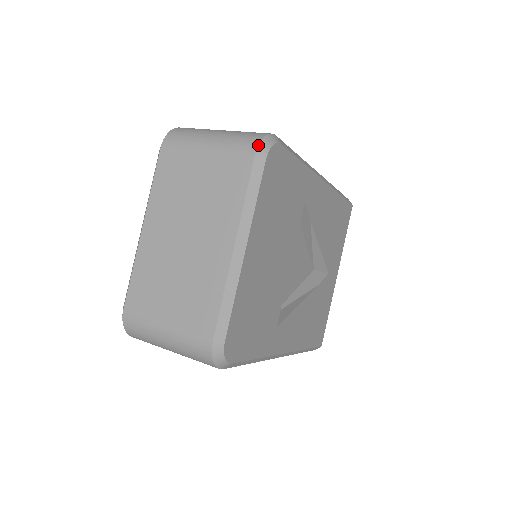
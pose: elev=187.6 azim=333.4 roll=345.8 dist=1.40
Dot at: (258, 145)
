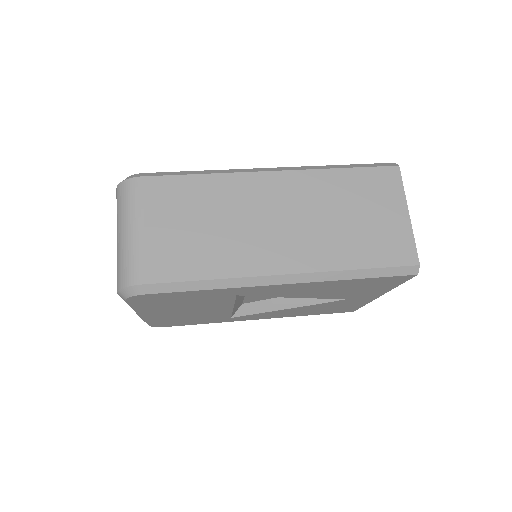
Dot at: (117, 291)
